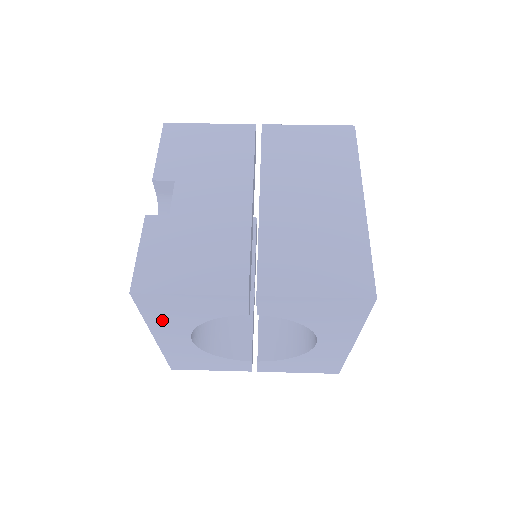
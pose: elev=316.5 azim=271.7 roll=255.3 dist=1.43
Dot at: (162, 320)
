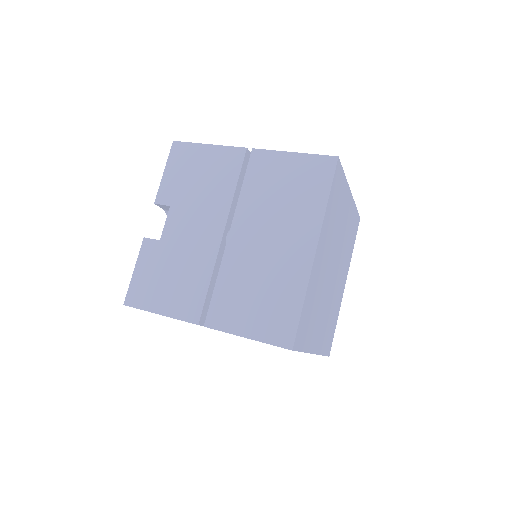
Dot at: occluded
